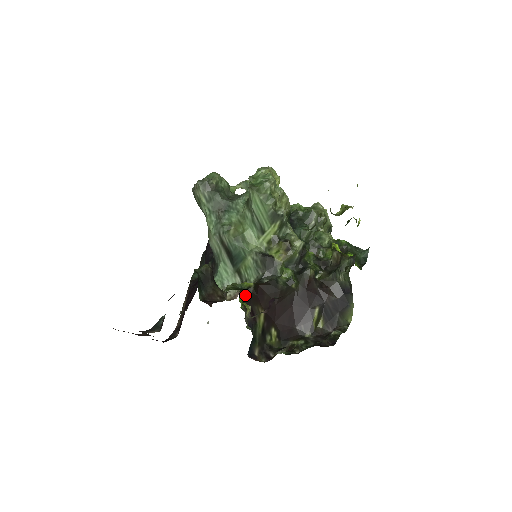
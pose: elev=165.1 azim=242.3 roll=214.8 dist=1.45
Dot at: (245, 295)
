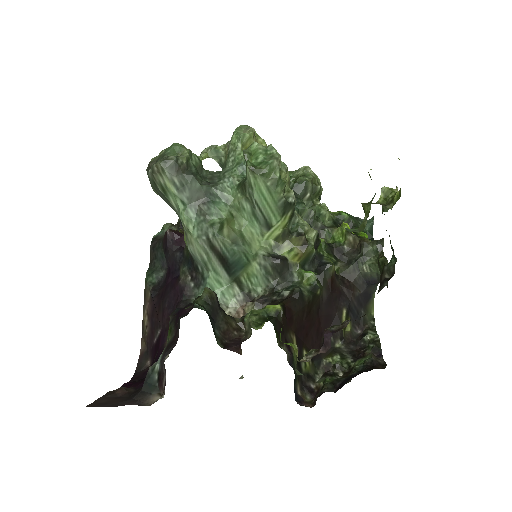
Dot at: (276, 325)
